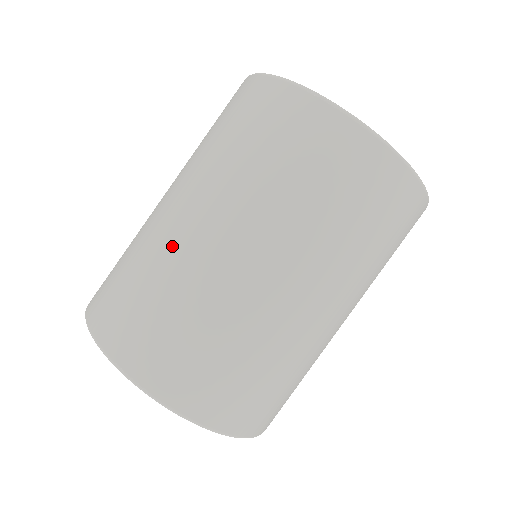
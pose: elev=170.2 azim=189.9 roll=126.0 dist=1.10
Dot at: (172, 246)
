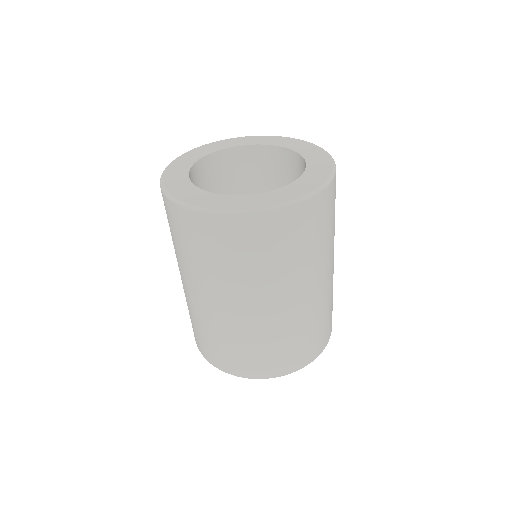
Dot at: (222, 322)
